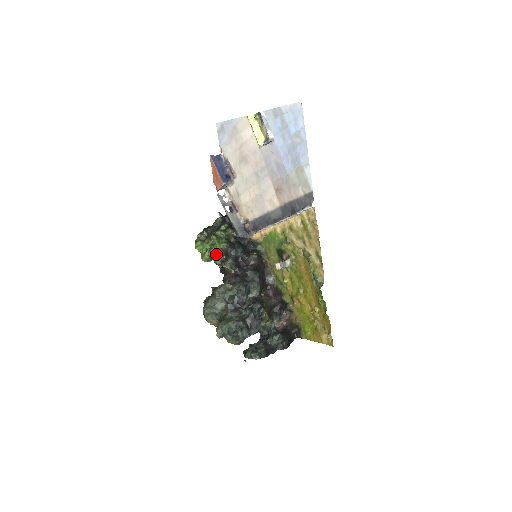
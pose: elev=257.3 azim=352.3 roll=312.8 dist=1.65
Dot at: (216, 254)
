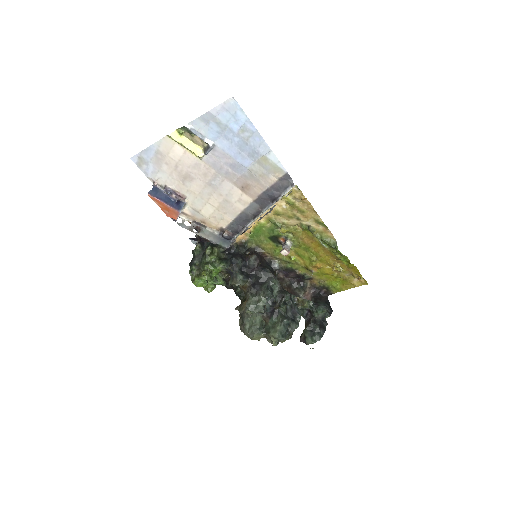
Dot at: occluded
